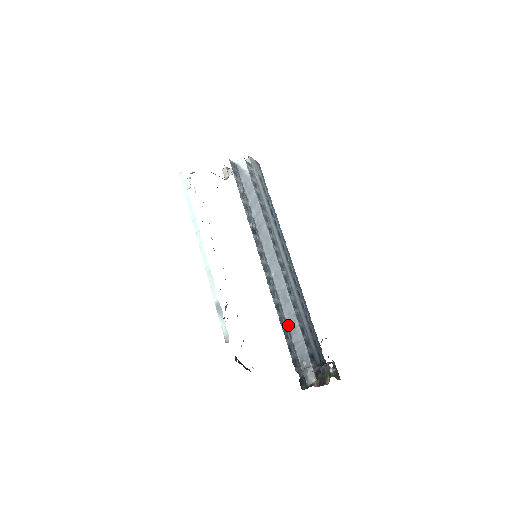
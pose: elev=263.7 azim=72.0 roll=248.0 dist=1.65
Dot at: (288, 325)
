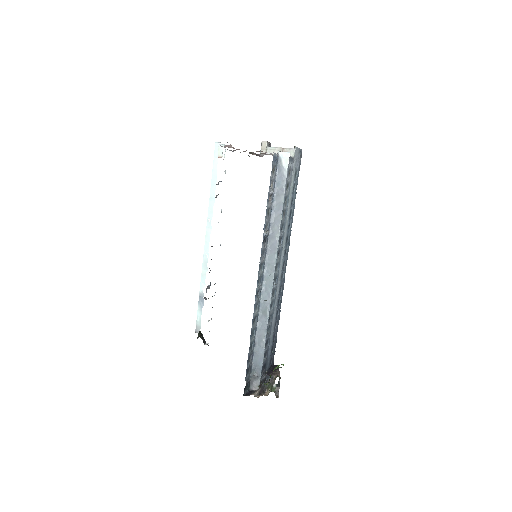
Dot at: (256, 335)
